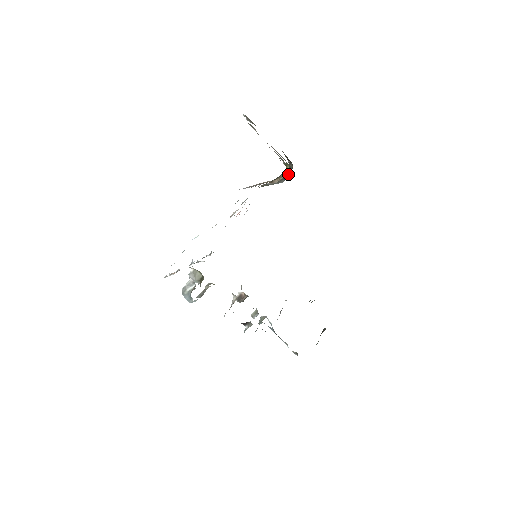
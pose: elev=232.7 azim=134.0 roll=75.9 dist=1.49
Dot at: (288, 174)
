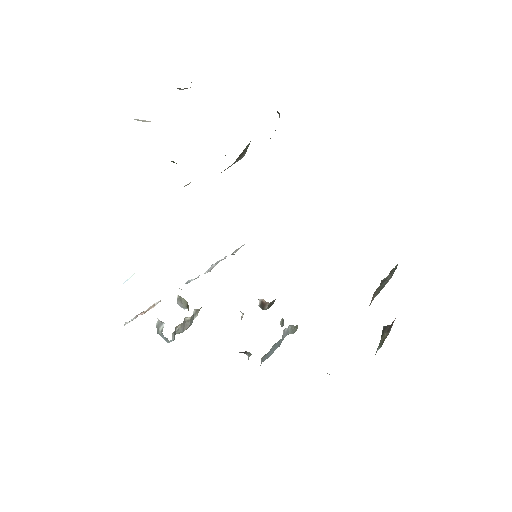
Dot at: occluded
